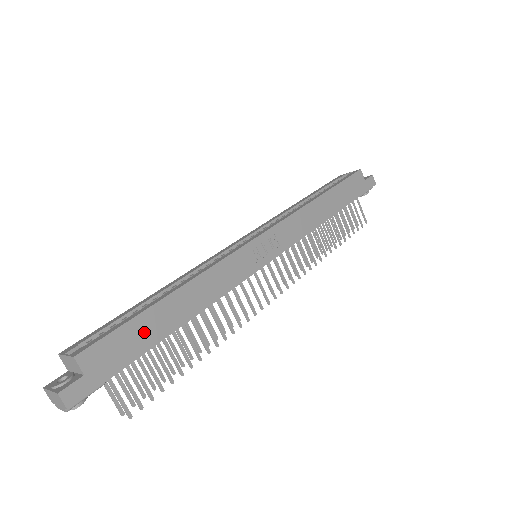
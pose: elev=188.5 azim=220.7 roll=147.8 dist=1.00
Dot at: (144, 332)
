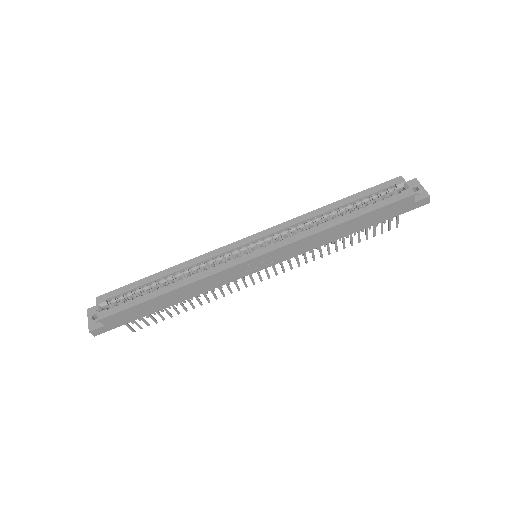
Dot at: (145, 309)
